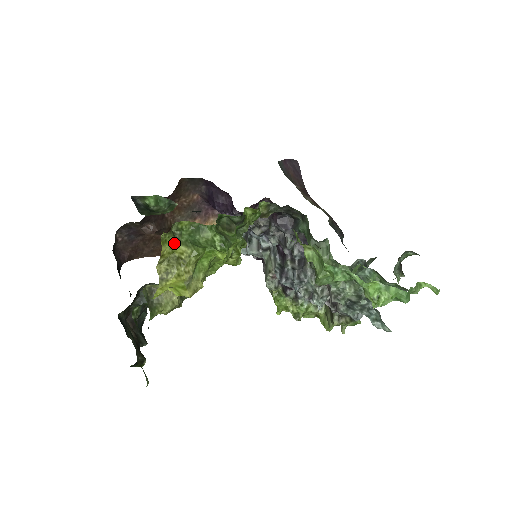
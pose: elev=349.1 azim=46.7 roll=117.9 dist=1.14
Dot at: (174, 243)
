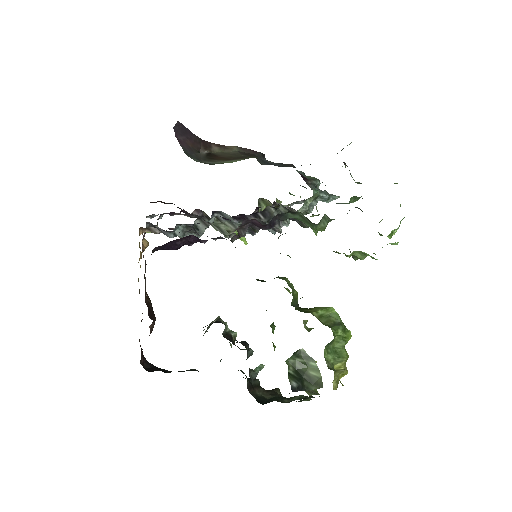
Dot at: (335, 371)
